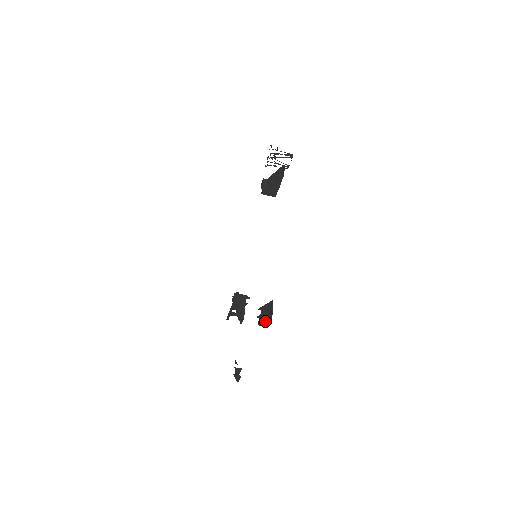
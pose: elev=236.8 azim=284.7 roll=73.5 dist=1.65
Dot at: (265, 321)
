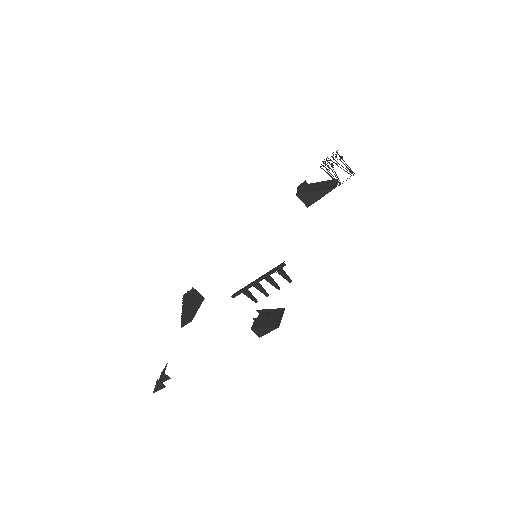
Dot at: (264, 328)
